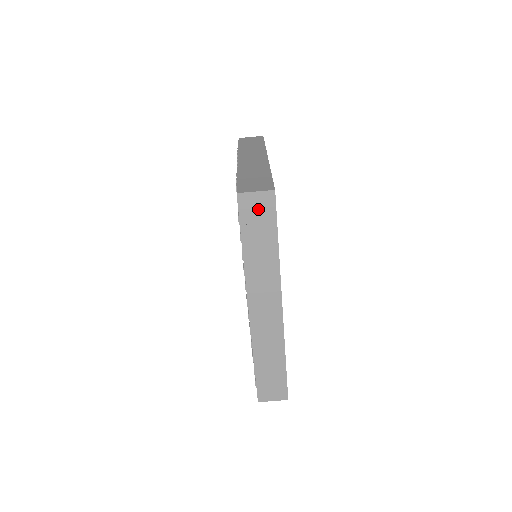
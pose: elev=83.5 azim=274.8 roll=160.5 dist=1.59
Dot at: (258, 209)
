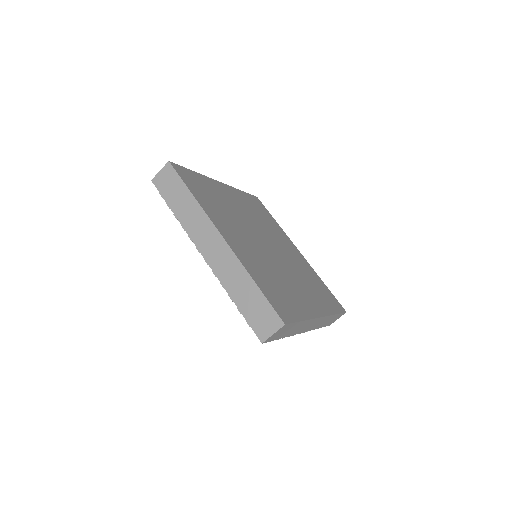
Dot at: (280, 332)
